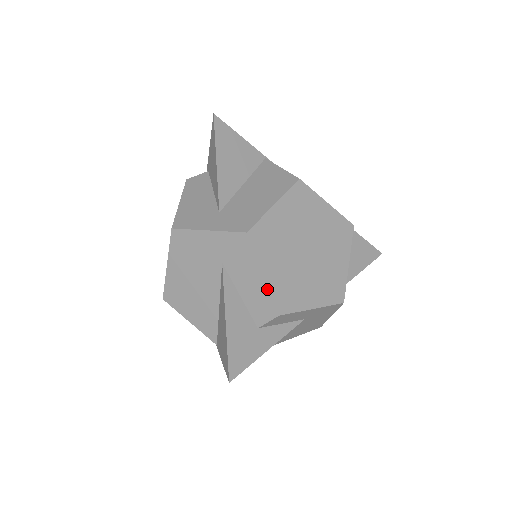
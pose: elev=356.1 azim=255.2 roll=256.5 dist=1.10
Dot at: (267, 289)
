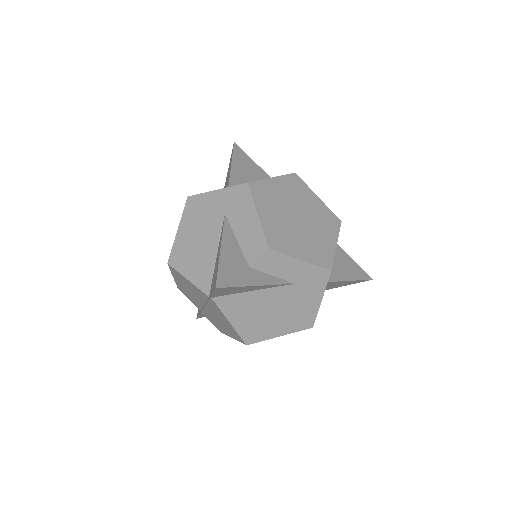
Dot at: (260, 226)
